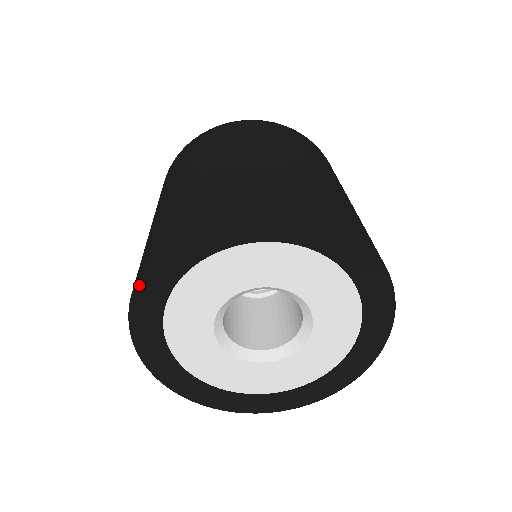
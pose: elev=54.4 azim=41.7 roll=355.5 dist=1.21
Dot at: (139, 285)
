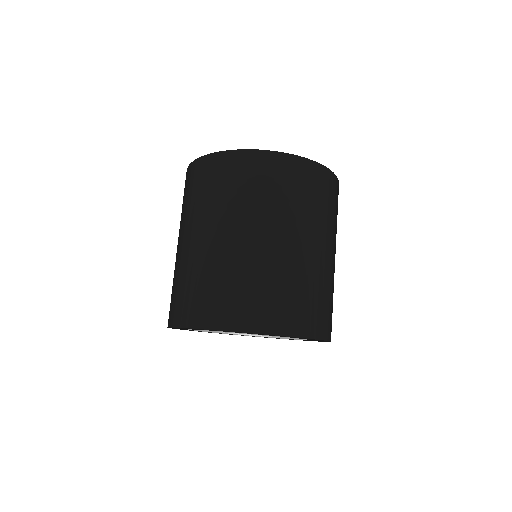
Dot at: occluded
